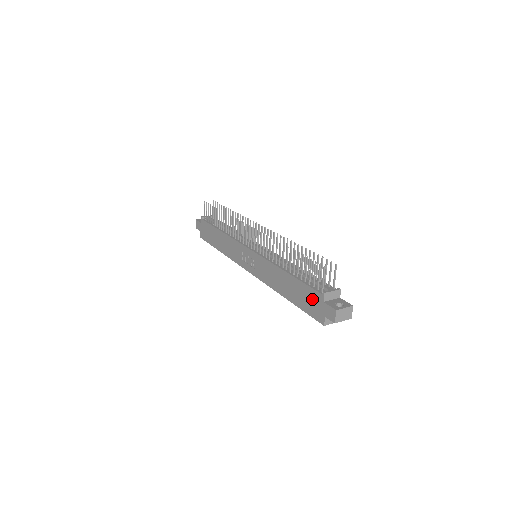
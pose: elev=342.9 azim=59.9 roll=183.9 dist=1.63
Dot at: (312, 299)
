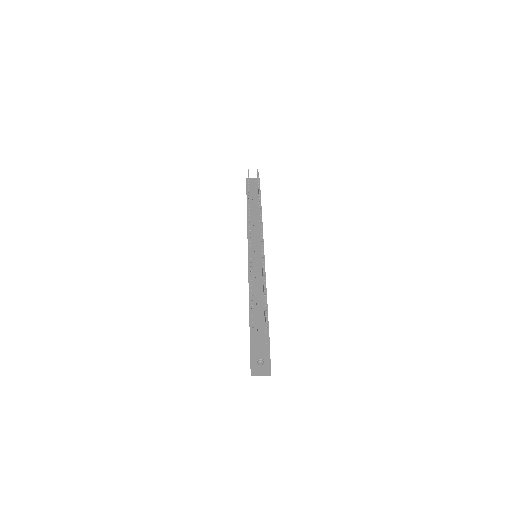
Dot at: occluded
